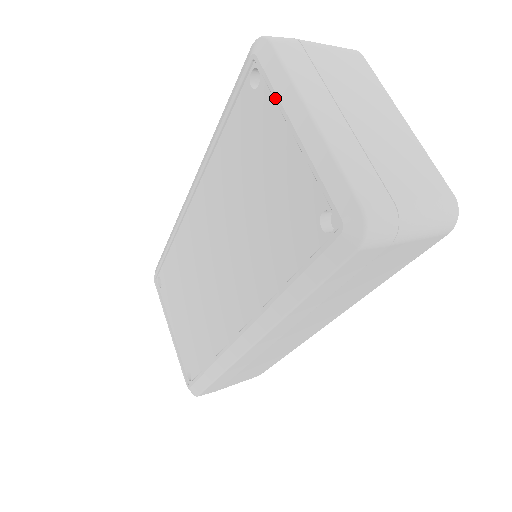
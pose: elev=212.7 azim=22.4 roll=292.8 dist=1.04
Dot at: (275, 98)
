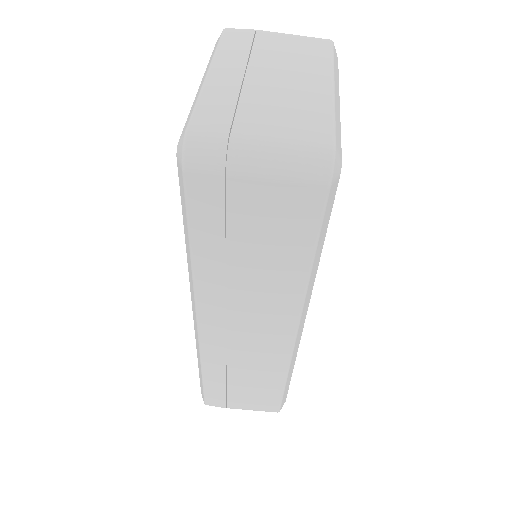
Dot at: occluded
